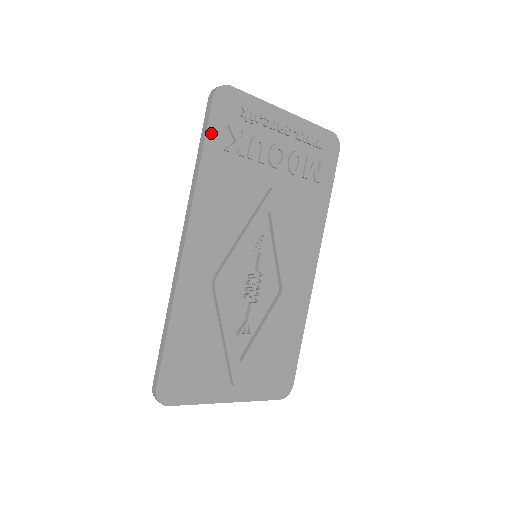
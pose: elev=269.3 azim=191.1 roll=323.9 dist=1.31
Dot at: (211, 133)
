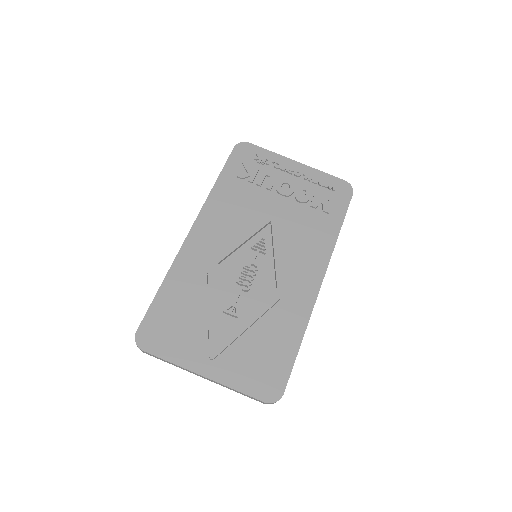
Dot at: (228, 166)
